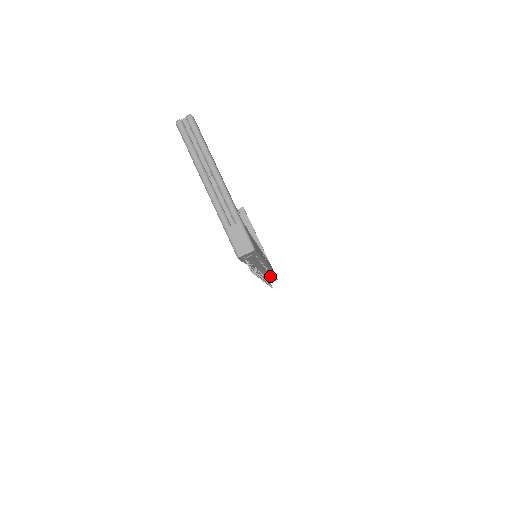
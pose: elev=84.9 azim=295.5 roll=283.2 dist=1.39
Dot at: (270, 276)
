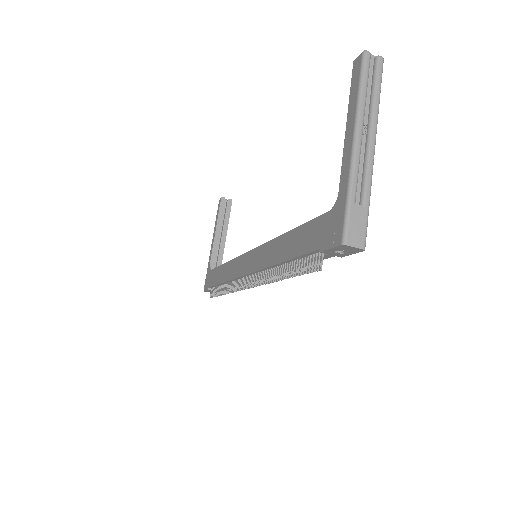
Dot at: occluded
